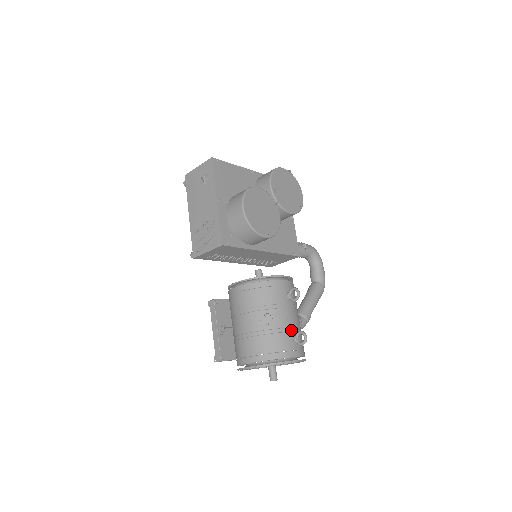
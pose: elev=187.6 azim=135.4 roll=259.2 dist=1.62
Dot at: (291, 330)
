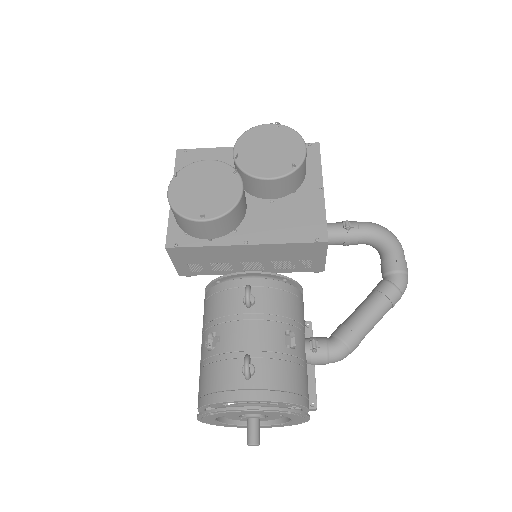
Dot at: occluded
